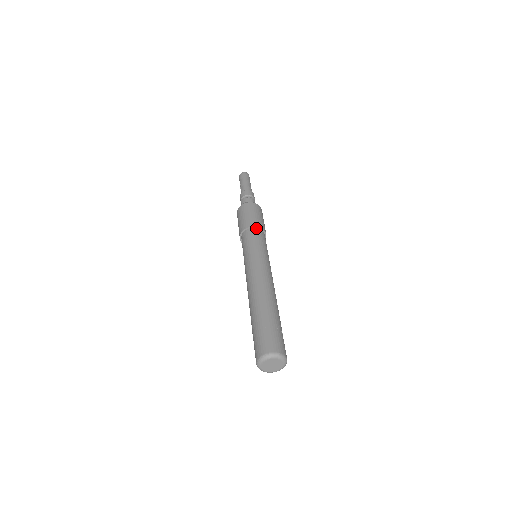
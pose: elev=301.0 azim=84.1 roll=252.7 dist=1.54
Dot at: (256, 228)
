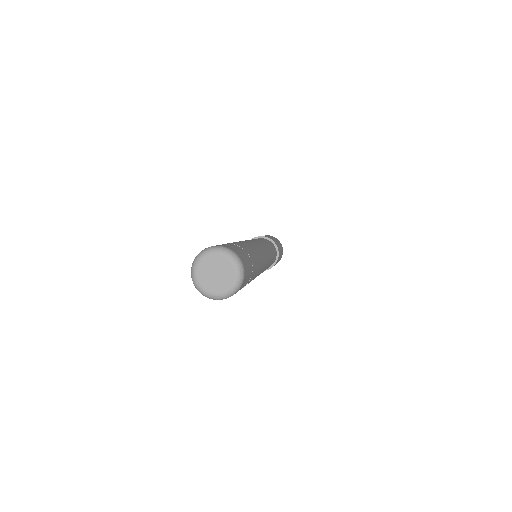
Dot at: (268, 239)
